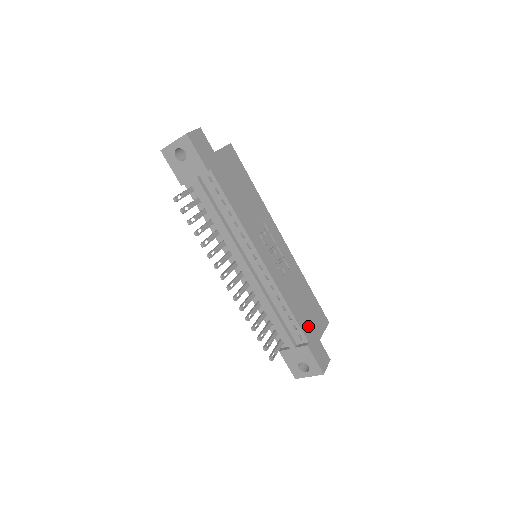
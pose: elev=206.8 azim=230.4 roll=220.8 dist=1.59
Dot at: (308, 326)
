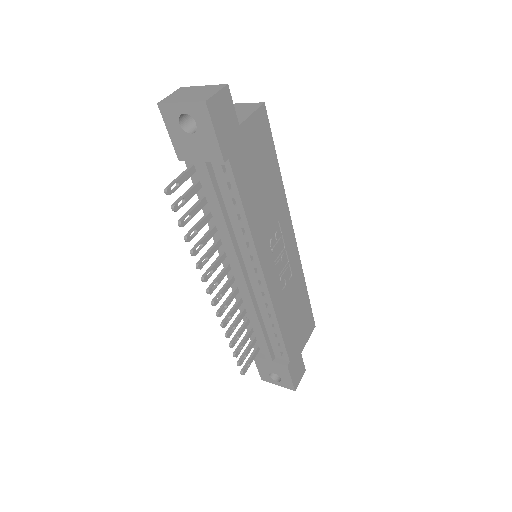
Dot at: (294, 342)
